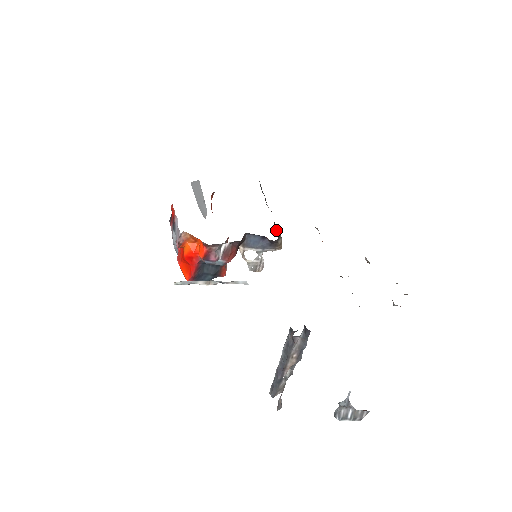
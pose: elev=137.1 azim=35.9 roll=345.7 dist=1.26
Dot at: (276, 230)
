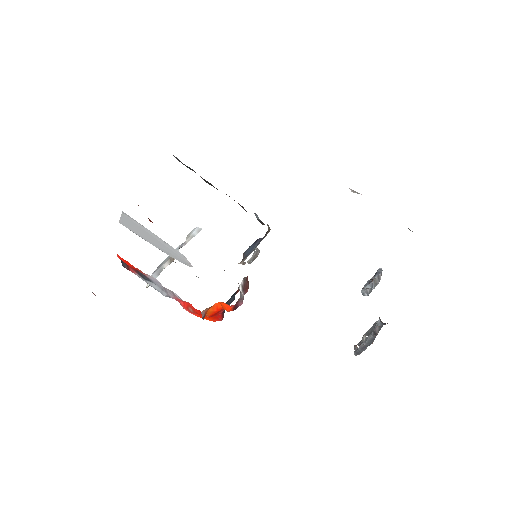
Dot at: (245, 210)
